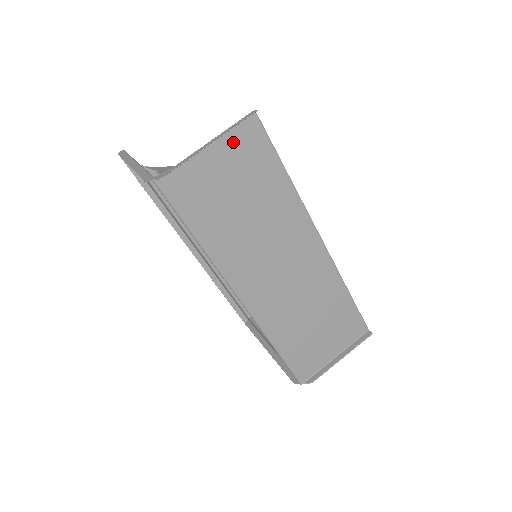
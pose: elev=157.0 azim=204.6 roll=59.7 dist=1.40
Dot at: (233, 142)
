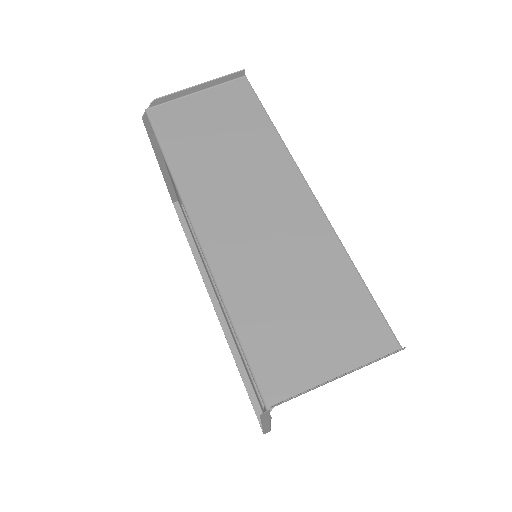
Dot at: (221, 93)
